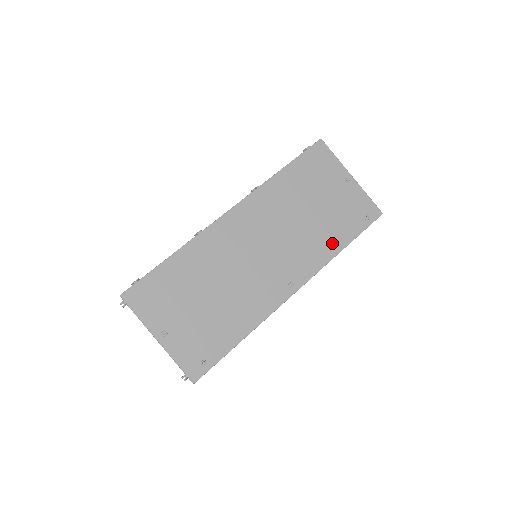
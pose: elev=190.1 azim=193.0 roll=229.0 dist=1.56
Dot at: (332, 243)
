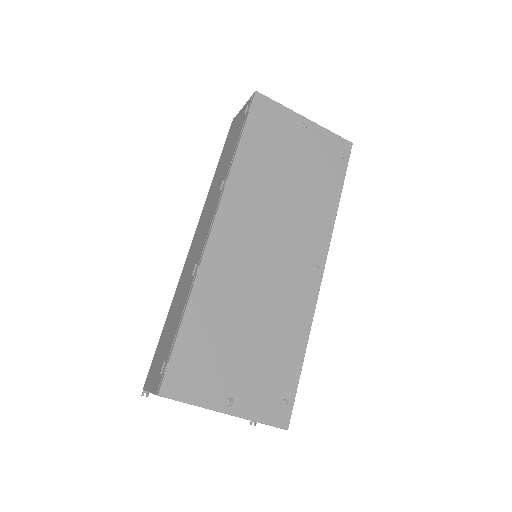
Dot at: (327, 201)
